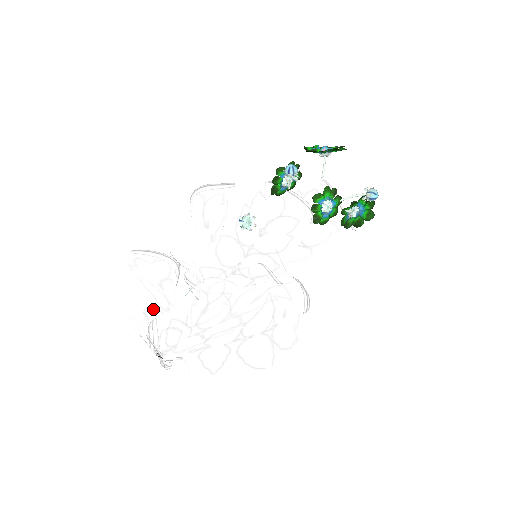
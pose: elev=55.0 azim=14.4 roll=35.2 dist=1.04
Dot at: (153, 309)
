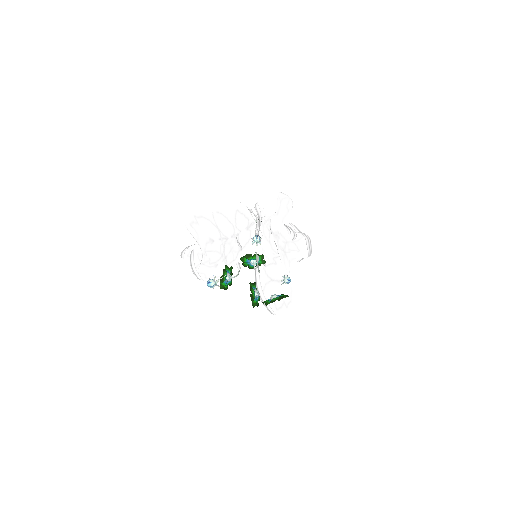
Dot at: (236, 219)
